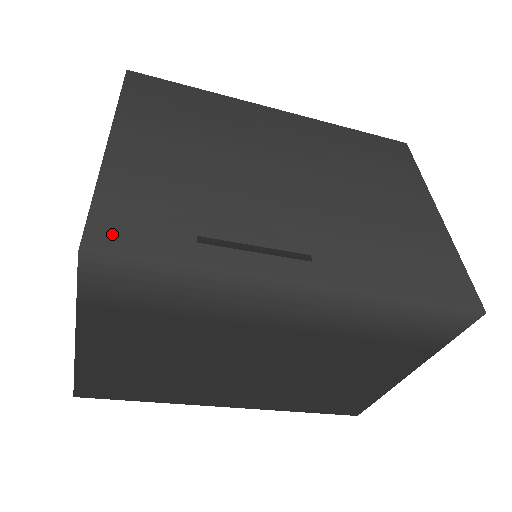
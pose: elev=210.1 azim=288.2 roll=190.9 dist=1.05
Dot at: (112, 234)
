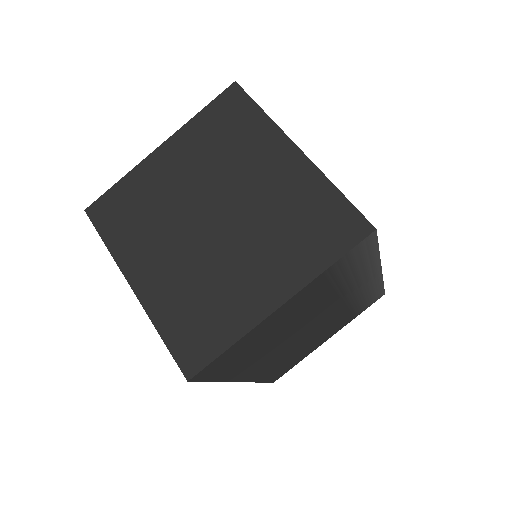
Dot at: occluded
